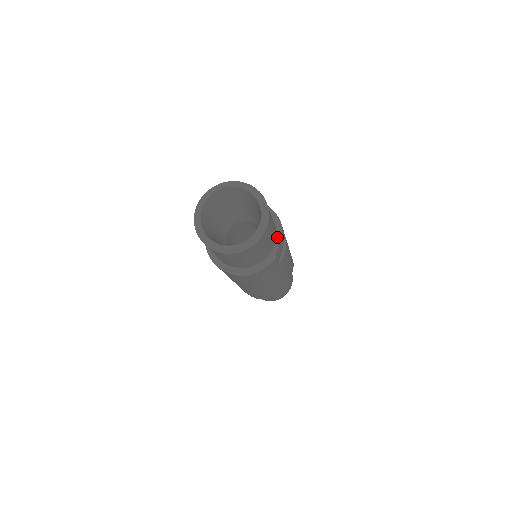
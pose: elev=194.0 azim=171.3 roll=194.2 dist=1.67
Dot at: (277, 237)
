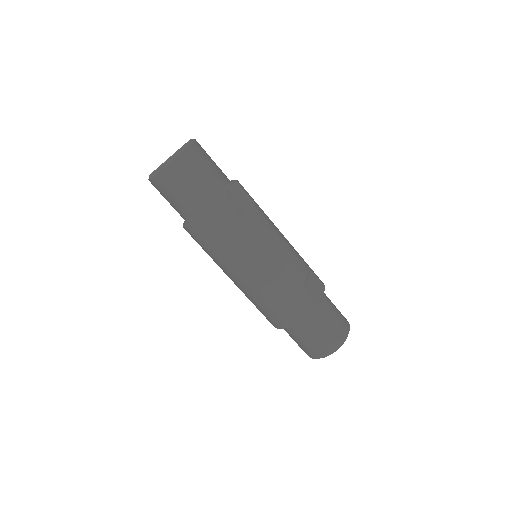
Dot at: (230, 186)
